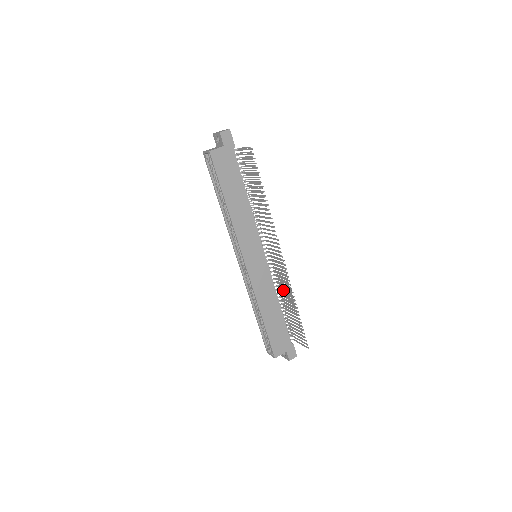
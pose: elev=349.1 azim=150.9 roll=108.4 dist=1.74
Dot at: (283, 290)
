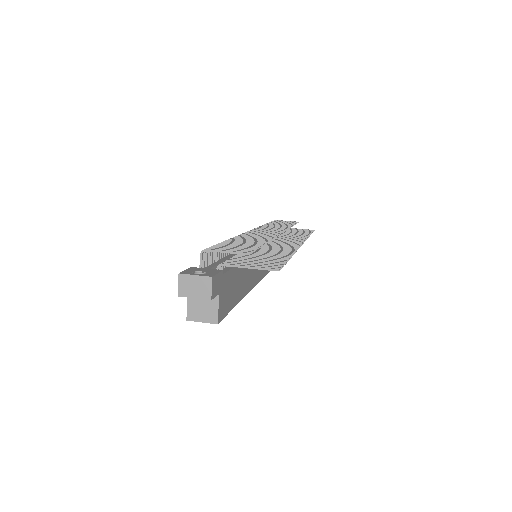
Dot at: occluded
